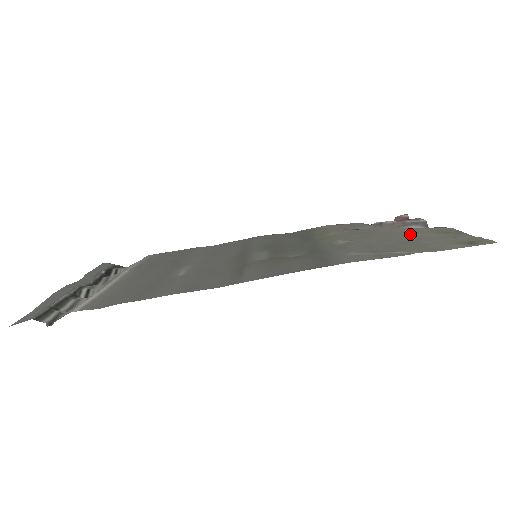
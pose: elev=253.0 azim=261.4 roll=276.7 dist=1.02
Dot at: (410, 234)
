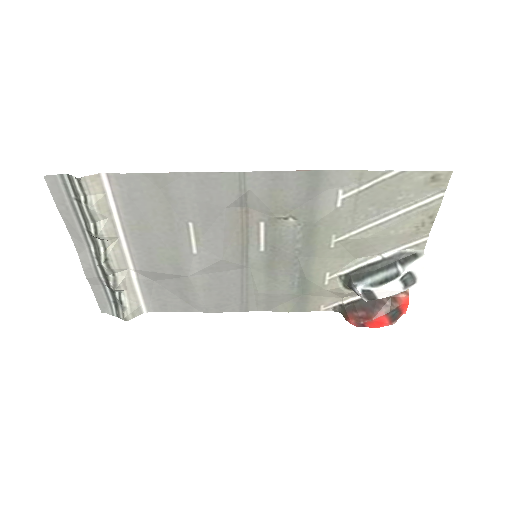
Dot at: (393, 236)
